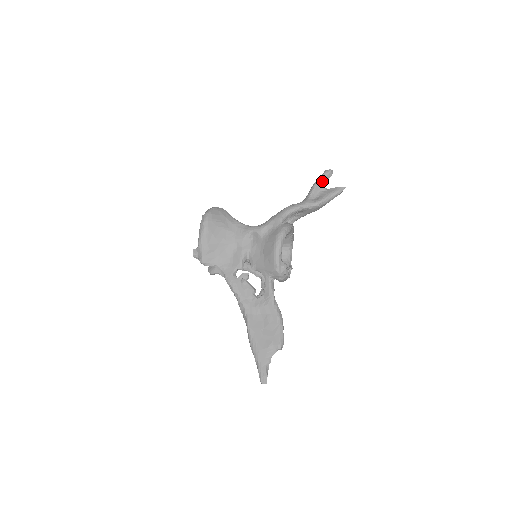
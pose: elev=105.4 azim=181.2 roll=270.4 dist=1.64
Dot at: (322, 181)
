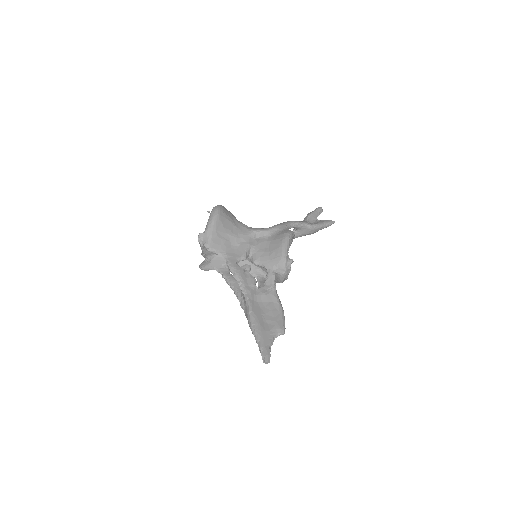
Dot at: (315, 213)
